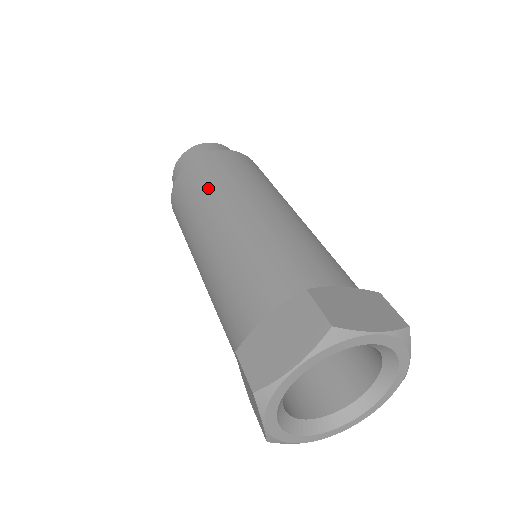
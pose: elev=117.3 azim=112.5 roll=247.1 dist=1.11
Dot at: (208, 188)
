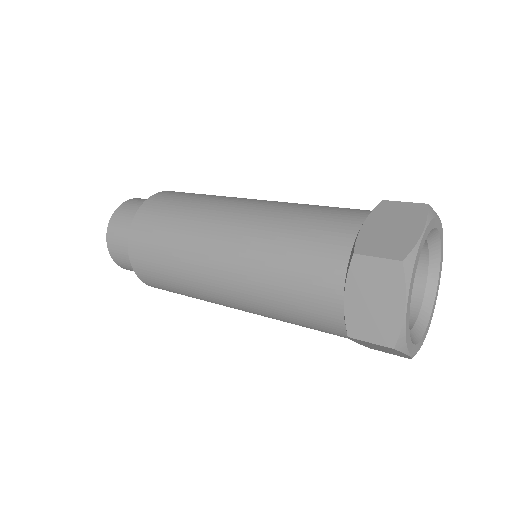
Dot at: (173, 250)
